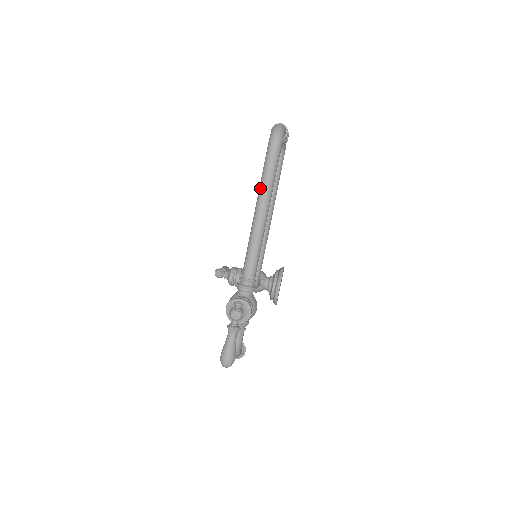
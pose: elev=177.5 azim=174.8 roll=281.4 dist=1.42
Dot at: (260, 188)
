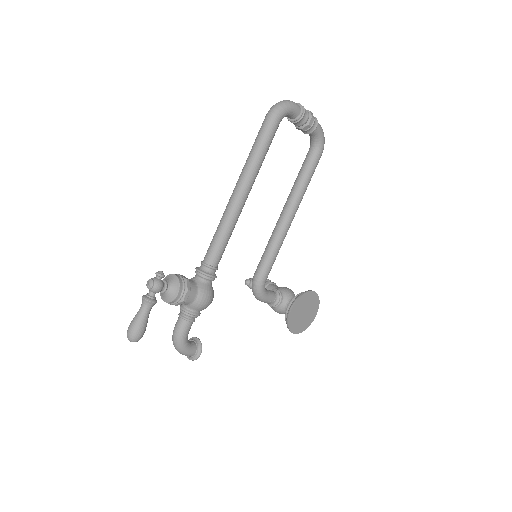
Dot at: (244, 165)
